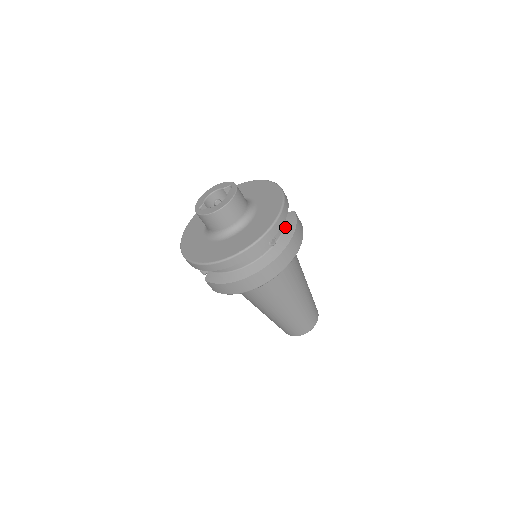
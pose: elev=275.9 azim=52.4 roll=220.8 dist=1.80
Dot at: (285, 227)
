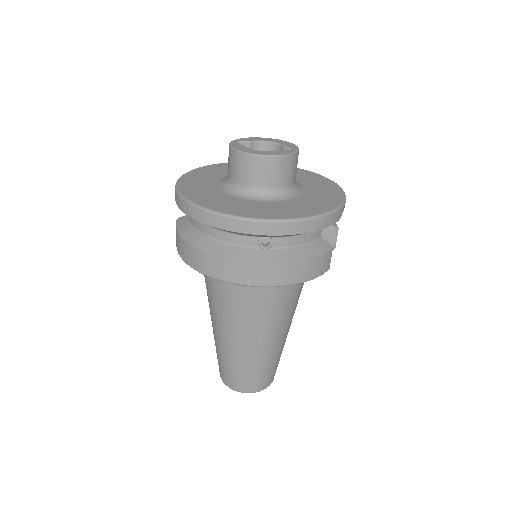
Dot at: (299, 246)
